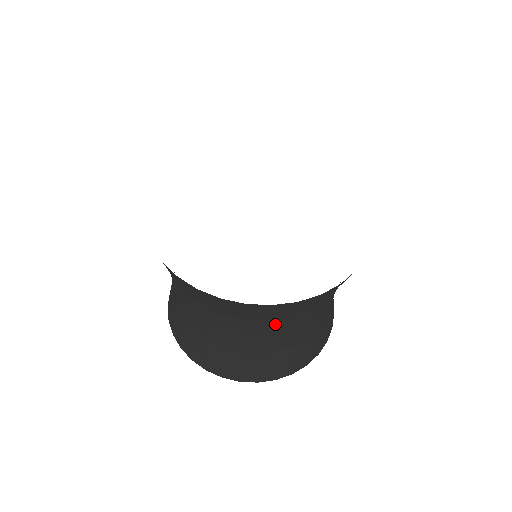
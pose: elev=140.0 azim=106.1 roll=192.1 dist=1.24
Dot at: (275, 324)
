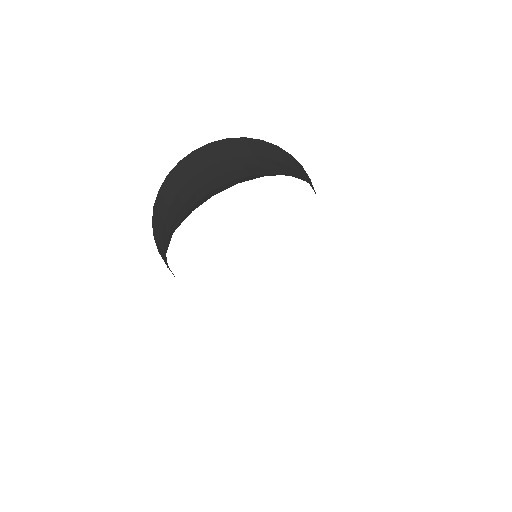
Dot at: occluded
